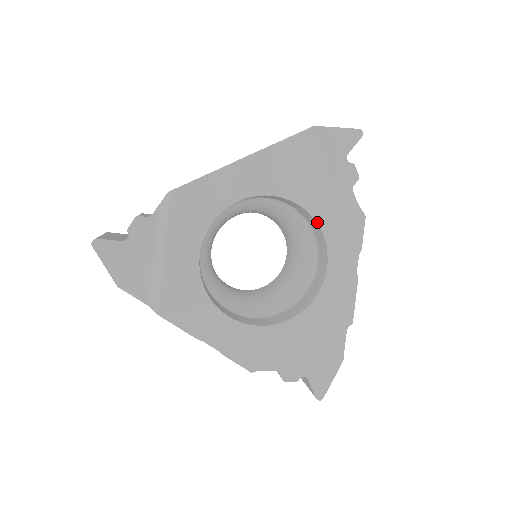
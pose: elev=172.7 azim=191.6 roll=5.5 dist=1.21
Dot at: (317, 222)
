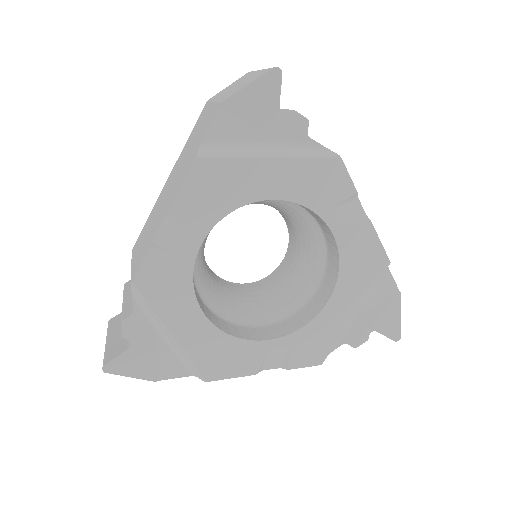
Dot at: (294, 202)
